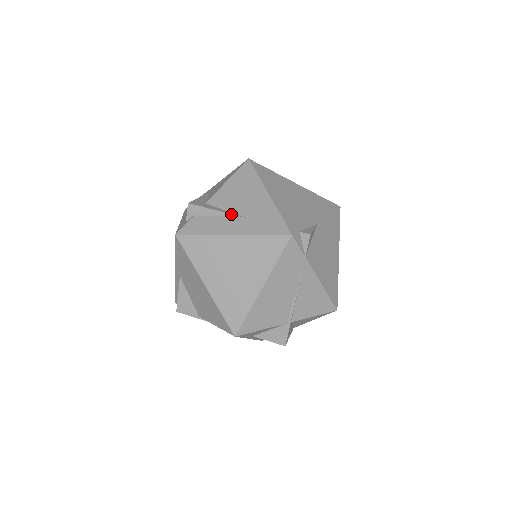
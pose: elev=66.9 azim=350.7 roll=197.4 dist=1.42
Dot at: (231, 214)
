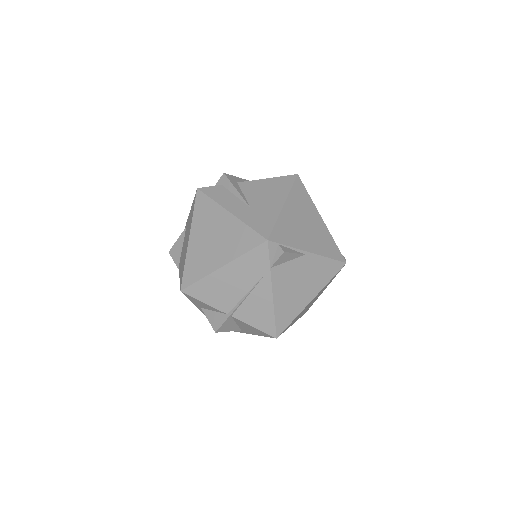
Dot at: (244, 199)
